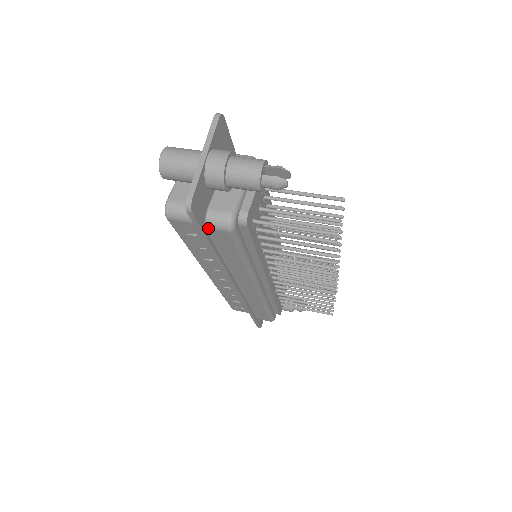
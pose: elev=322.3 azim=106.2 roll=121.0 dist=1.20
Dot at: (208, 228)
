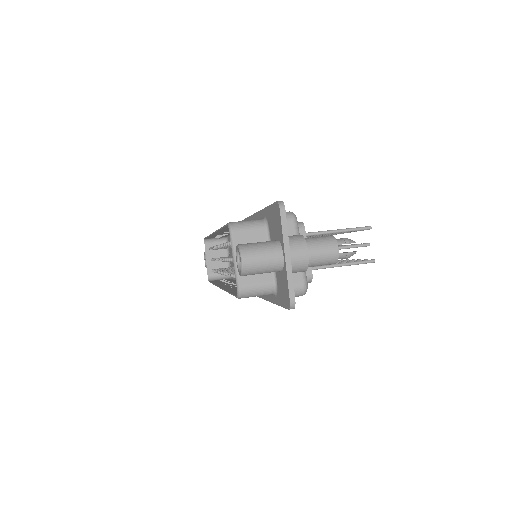
Dot at: occluded
